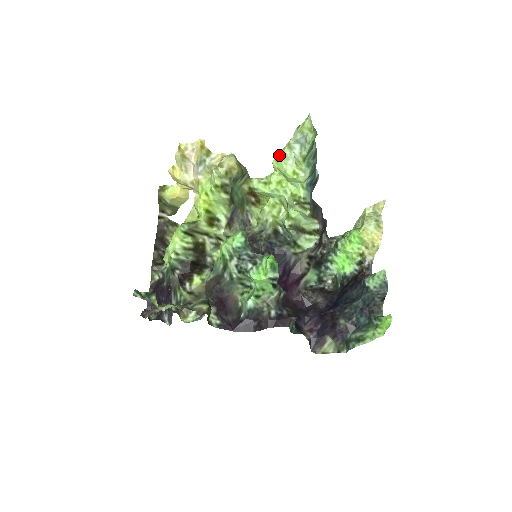
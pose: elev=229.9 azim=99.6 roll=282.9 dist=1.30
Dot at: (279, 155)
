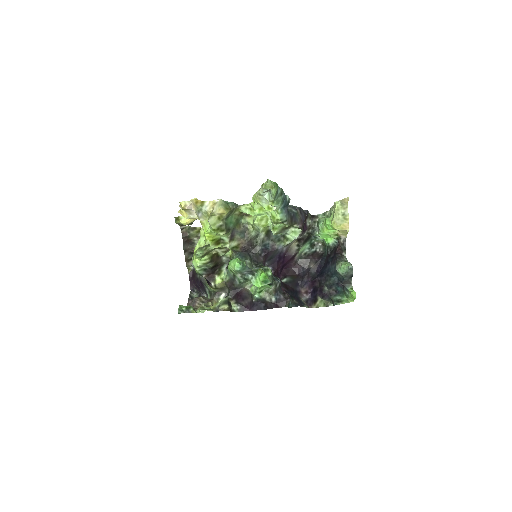
Dot at: (255, 196)
